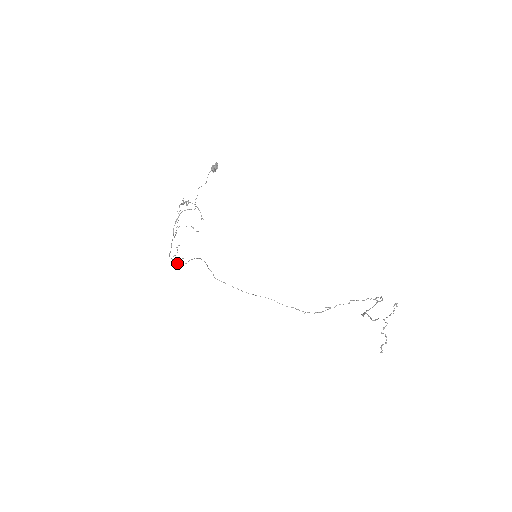
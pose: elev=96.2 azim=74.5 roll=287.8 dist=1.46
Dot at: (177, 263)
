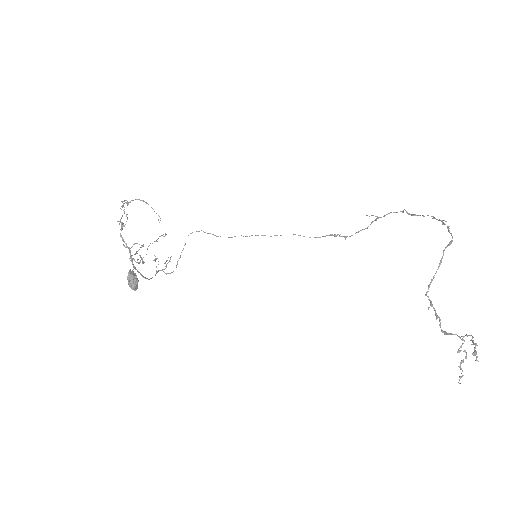
Dot at: (166, 266)
